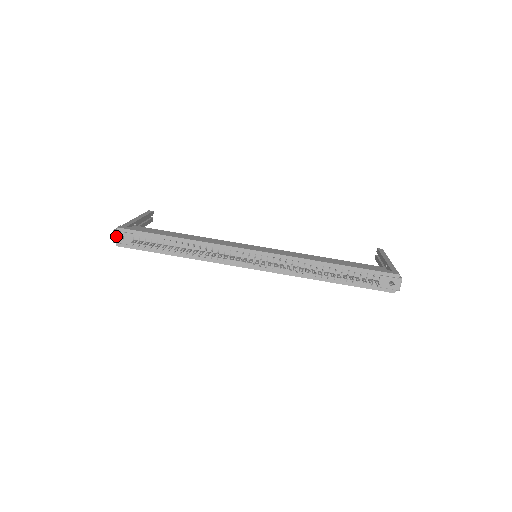
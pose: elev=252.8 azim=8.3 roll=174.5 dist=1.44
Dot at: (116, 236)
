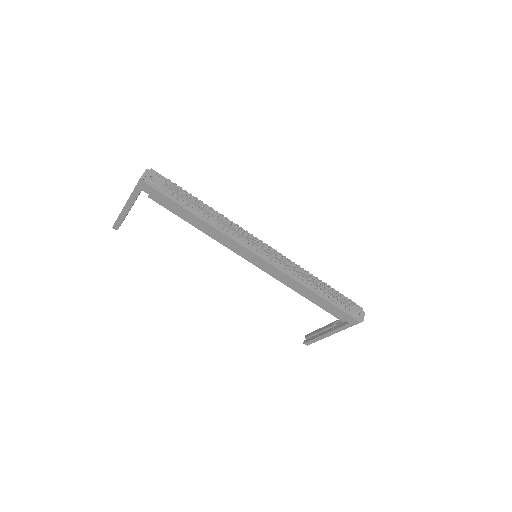
Dot at: (148, 173)
